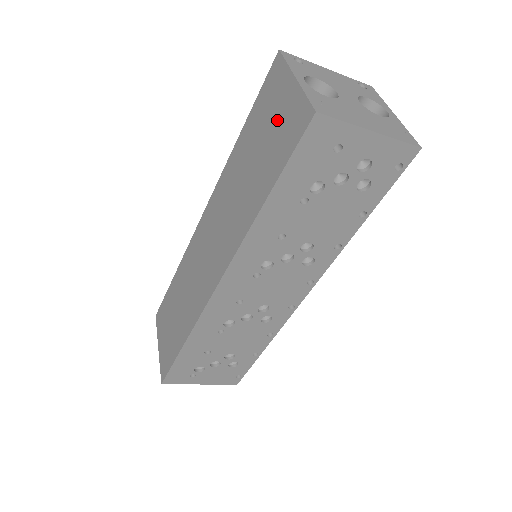
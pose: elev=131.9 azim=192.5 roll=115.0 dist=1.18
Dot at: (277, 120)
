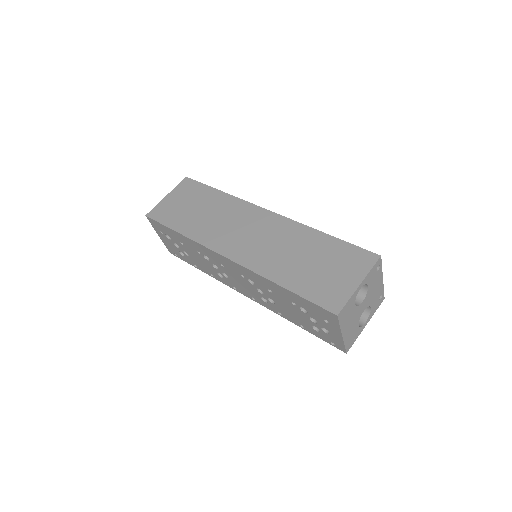
Dot at: (334, 277)
